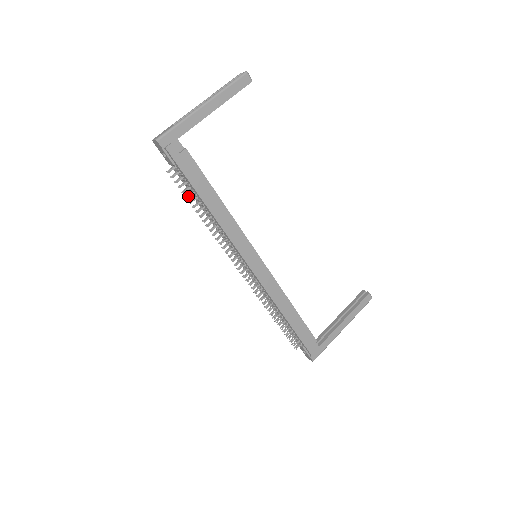
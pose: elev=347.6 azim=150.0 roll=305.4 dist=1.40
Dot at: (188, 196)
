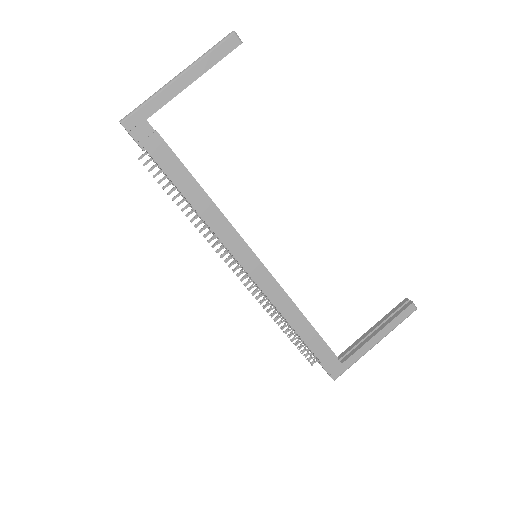
Dot at: (165, 186)
